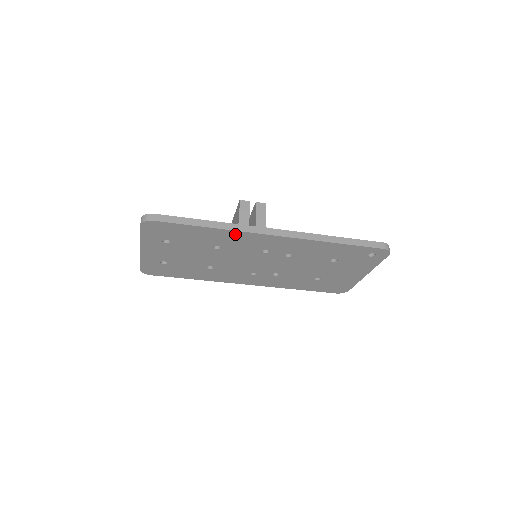
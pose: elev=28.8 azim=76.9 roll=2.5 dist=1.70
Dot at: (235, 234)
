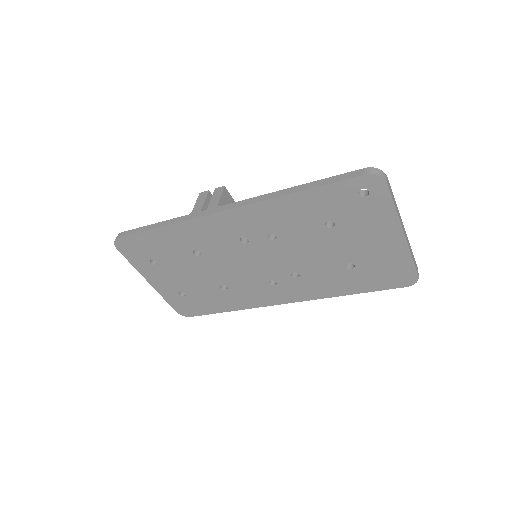
Dot at: (191, 226)
